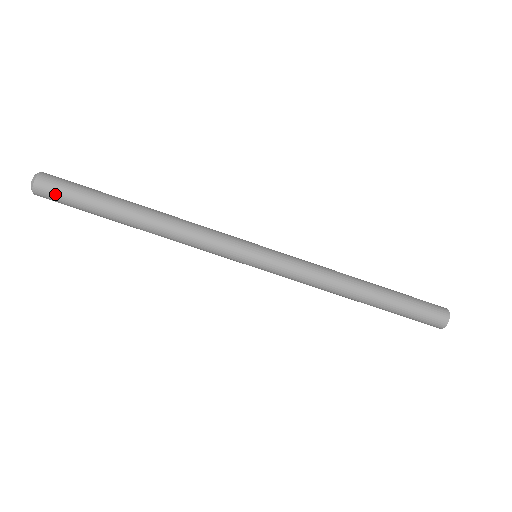
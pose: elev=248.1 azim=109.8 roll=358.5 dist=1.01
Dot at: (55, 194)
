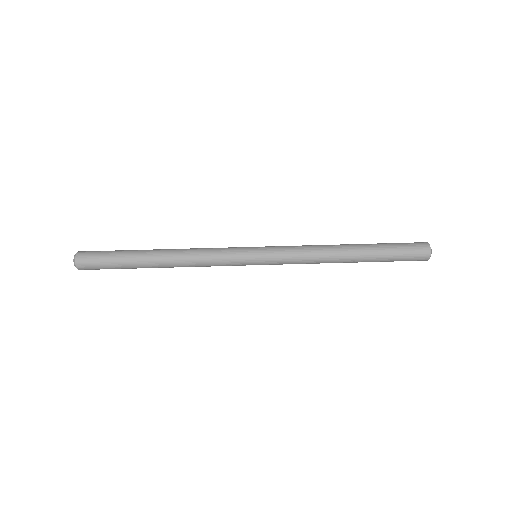
Dot at: (92, 259)
